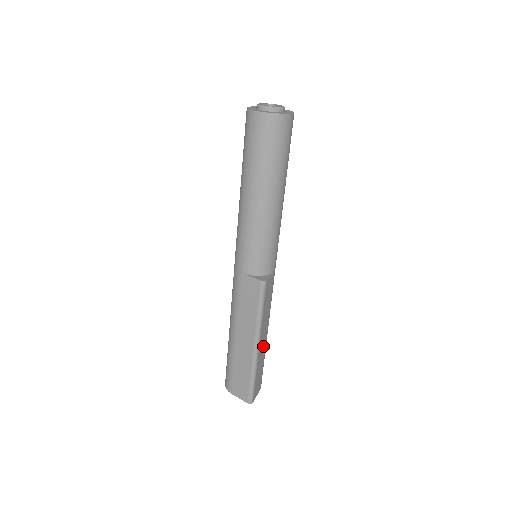
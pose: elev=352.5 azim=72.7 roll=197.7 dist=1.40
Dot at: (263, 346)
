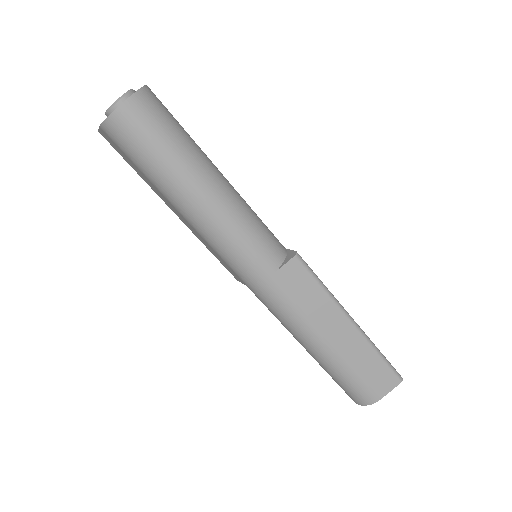
Dot at: occluded
